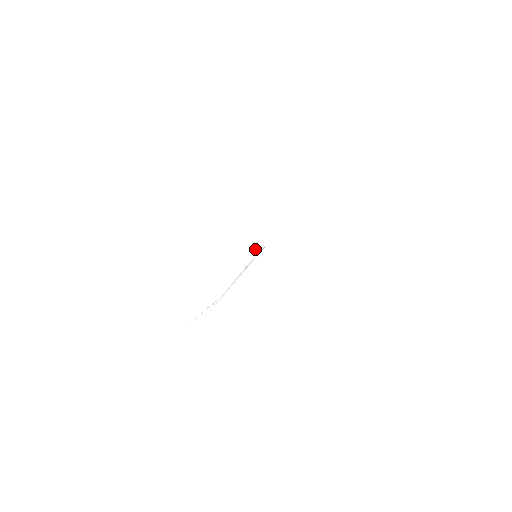
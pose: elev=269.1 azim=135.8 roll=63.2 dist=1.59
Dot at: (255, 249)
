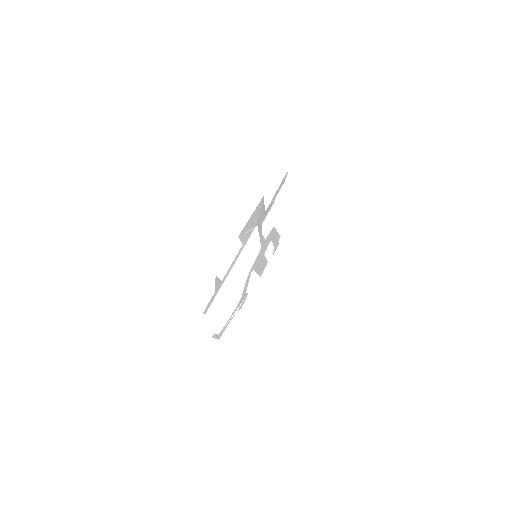
Dot at: (236, 311)
